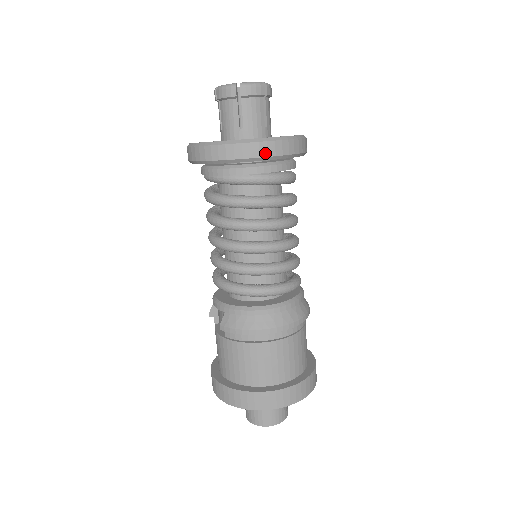
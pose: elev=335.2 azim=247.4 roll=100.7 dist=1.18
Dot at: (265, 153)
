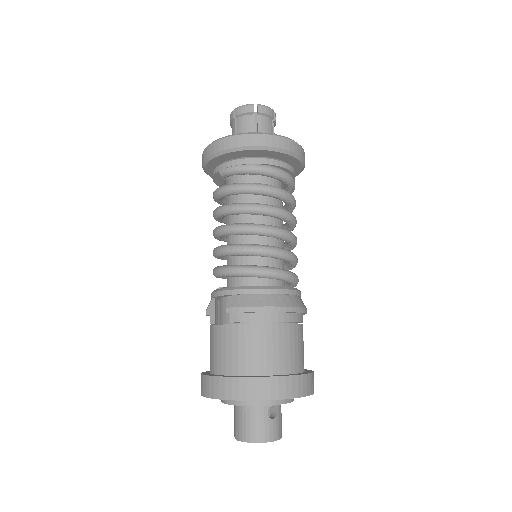
Dot at: (283, 146)
